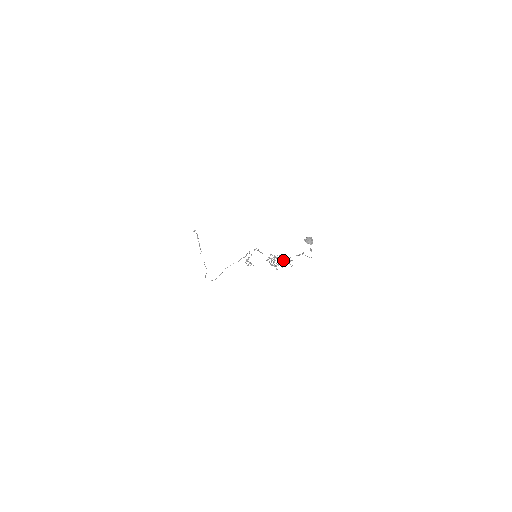
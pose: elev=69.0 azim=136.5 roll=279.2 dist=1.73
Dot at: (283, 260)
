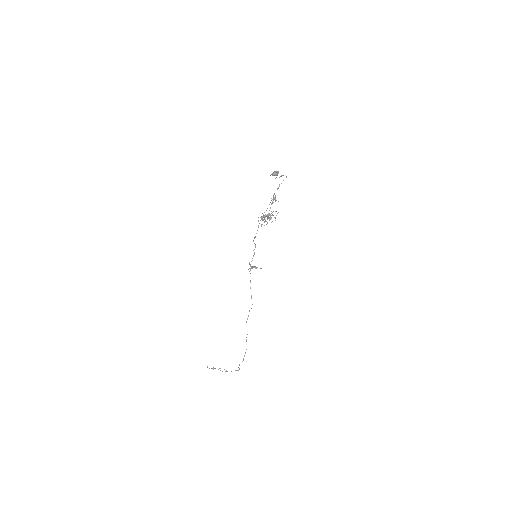
Dot at: occluded
